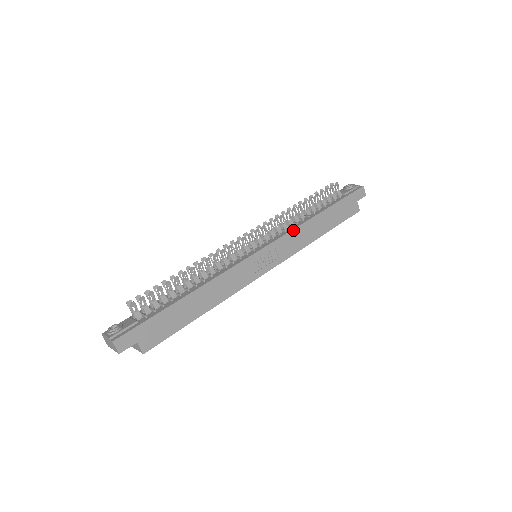
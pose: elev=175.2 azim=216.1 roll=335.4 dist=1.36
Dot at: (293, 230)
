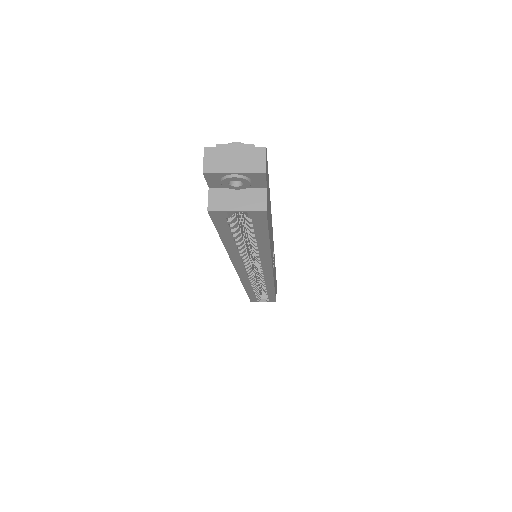
Dot at: occluded
